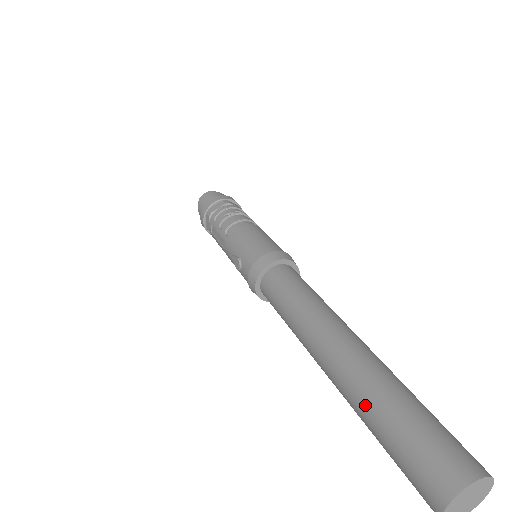
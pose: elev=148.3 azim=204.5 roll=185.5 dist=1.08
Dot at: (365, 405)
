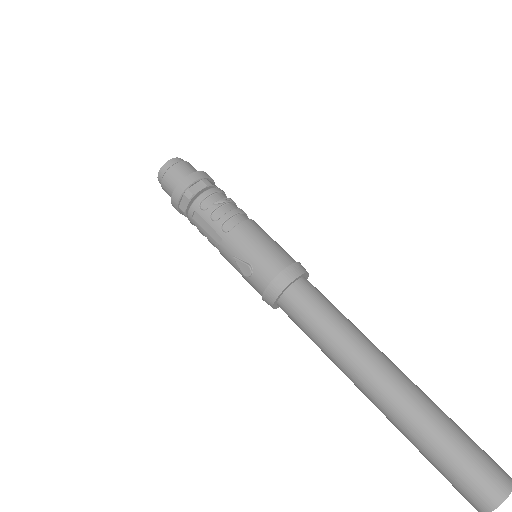
Dot at: (420, 432)
